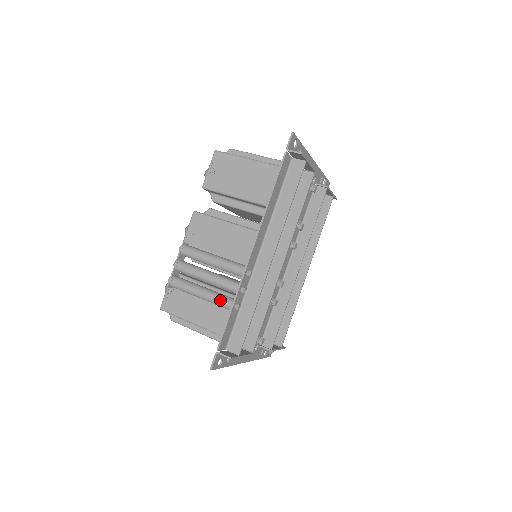
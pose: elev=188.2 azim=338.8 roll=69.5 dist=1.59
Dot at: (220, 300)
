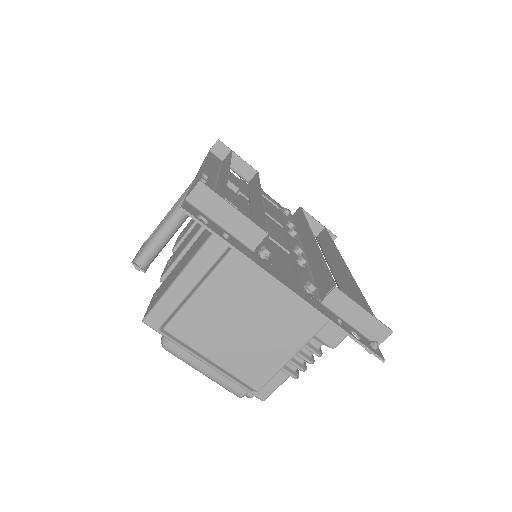
Dot at: (181, 199)
